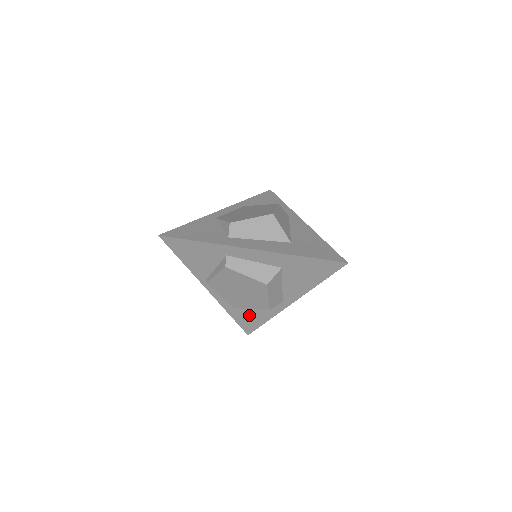
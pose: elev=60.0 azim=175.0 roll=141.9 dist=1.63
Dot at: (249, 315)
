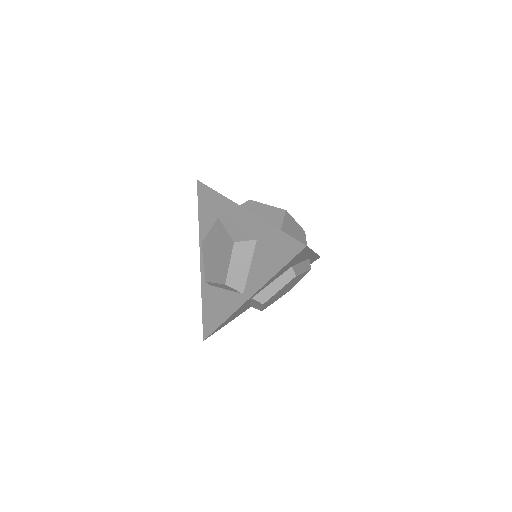
Dot at: (214, 307)
